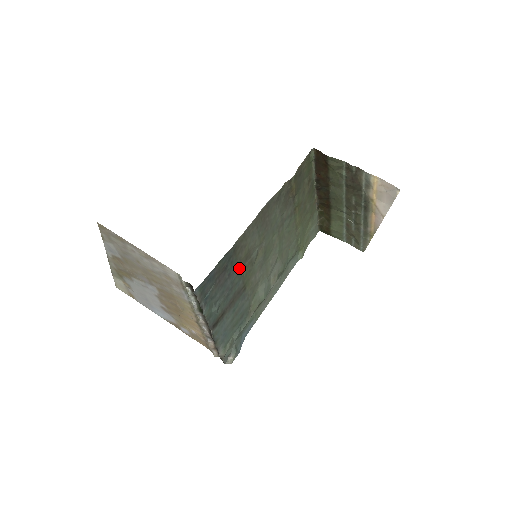
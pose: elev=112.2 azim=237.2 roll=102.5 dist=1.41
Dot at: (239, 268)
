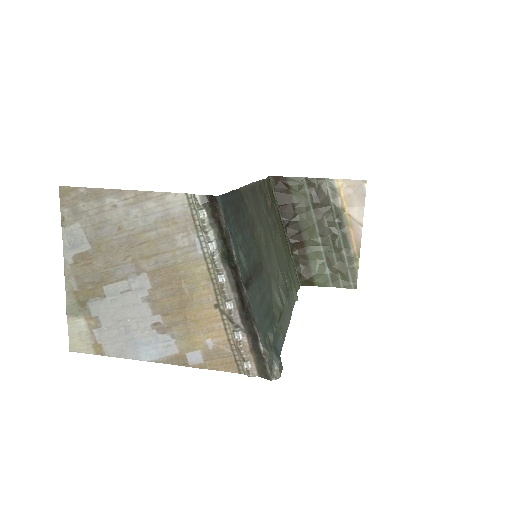
Dot at: (250, 229)
